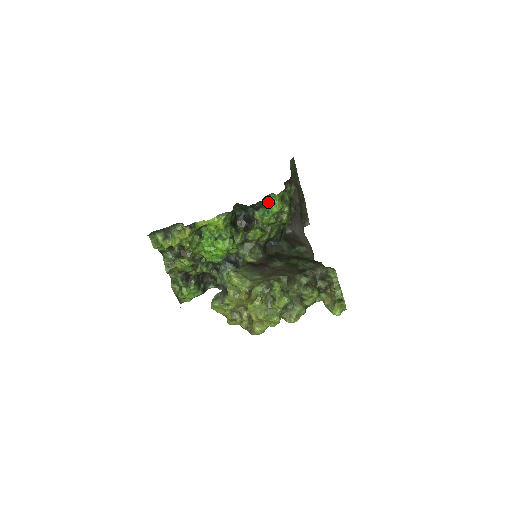
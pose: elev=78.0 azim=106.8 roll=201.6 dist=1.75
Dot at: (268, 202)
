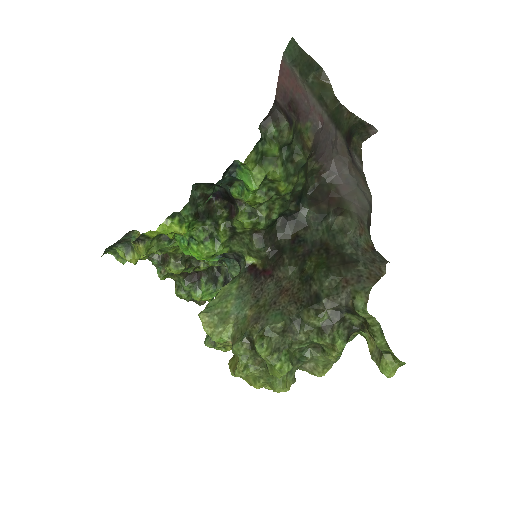
Dot at: (238, 174)
